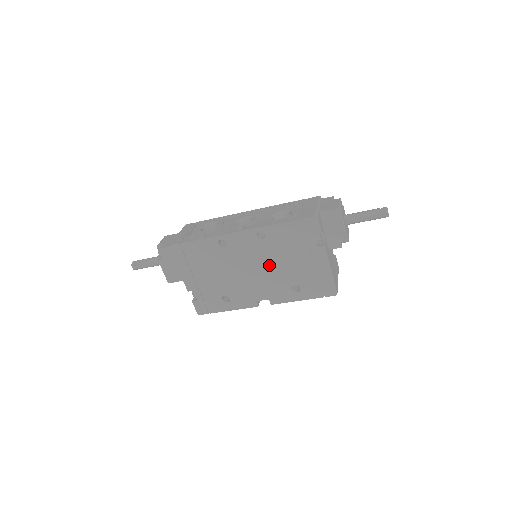
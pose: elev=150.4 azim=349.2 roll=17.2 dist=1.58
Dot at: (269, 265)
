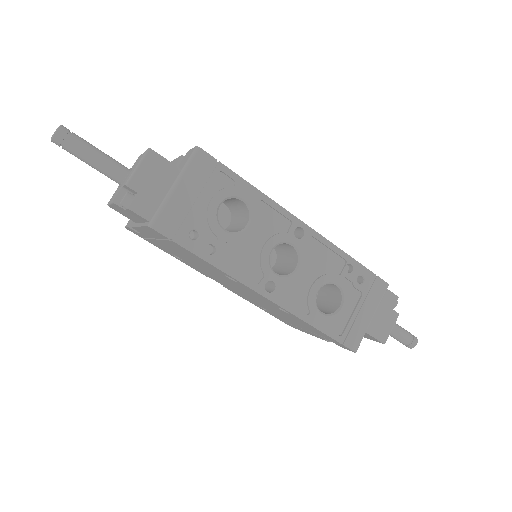
Dot at: (260, 302)
